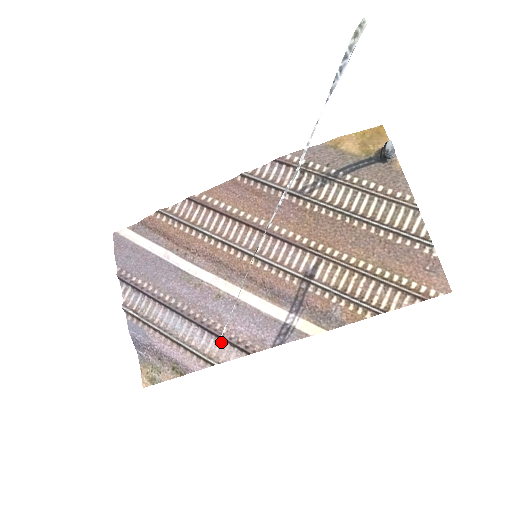
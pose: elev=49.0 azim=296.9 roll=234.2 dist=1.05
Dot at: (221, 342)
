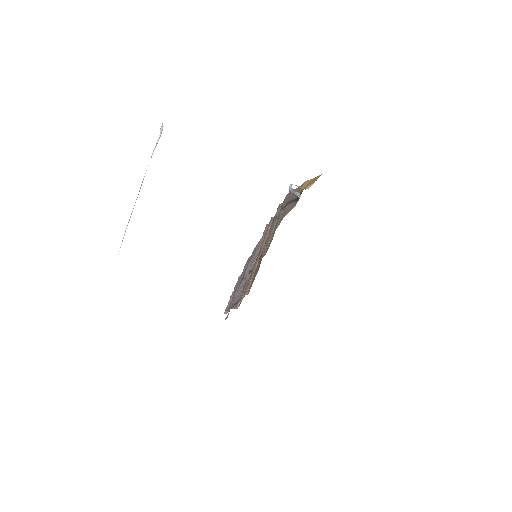
Dot at: occluded
